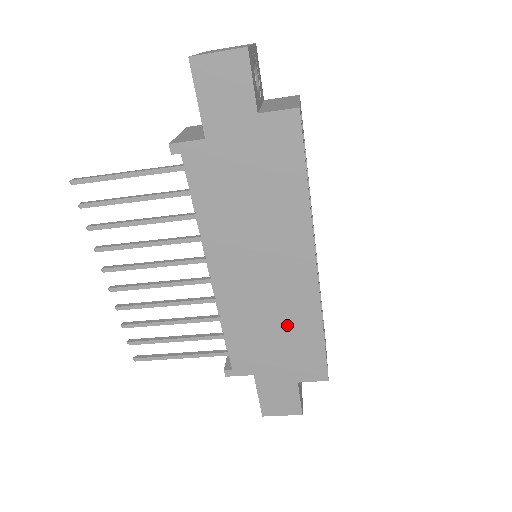
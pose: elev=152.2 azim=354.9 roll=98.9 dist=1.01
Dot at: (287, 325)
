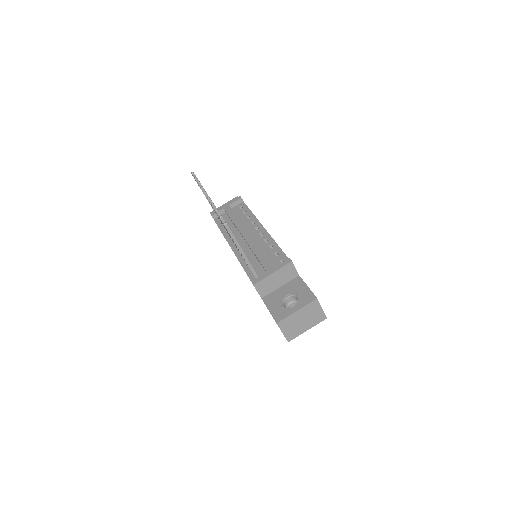
Dot at: occluded
